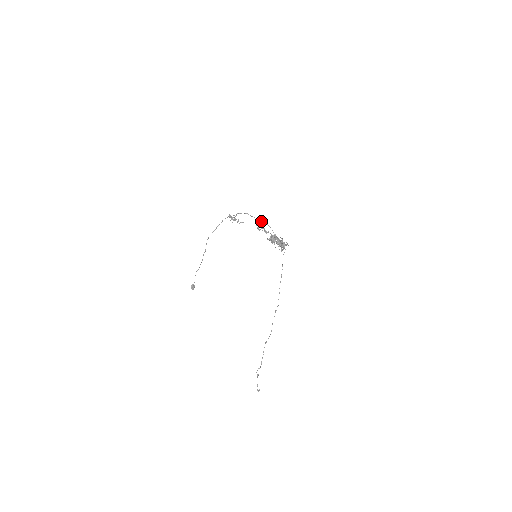
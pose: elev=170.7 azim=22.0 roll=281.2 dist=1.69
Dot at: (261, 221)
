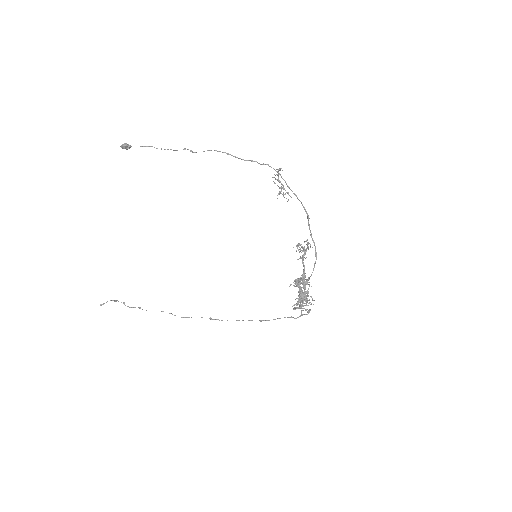
Dot at: occluded
